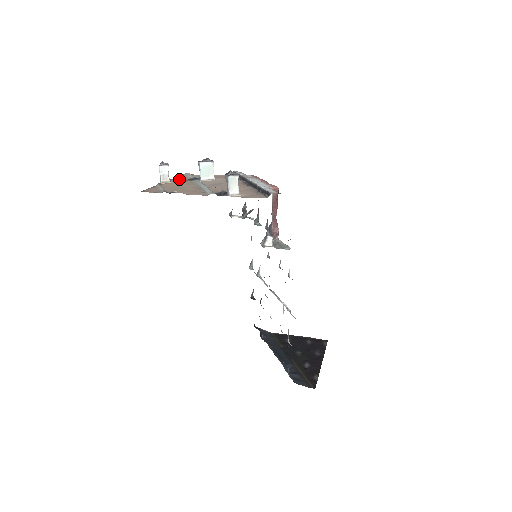
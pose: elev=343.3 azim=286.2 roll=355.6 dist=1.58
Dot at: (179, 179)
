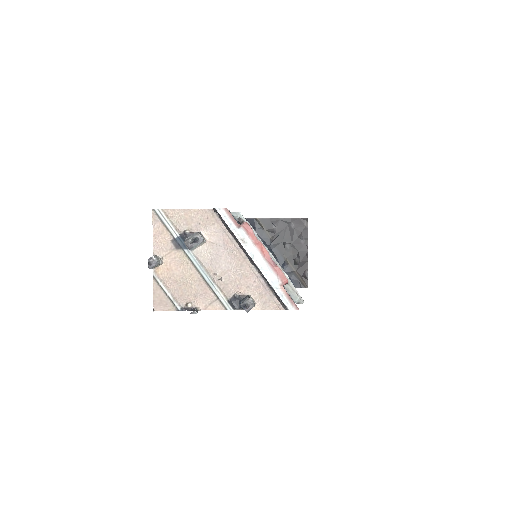
Dot at: (162, 242)
